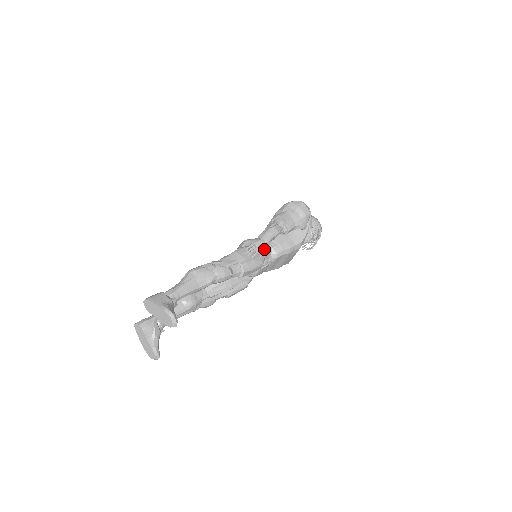
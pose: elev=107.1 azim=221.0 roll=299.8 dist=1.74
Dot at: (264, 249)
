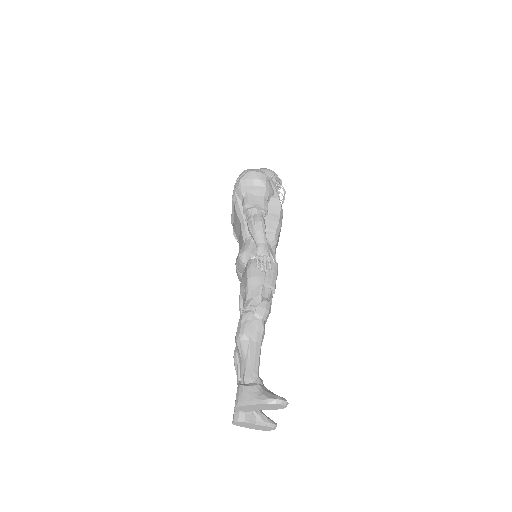
Dot at: (269, 251)
